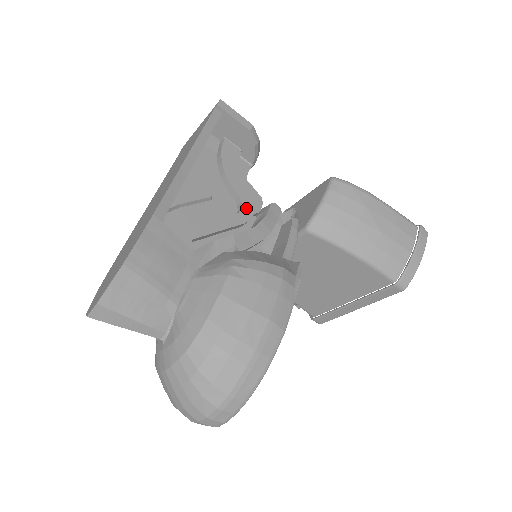
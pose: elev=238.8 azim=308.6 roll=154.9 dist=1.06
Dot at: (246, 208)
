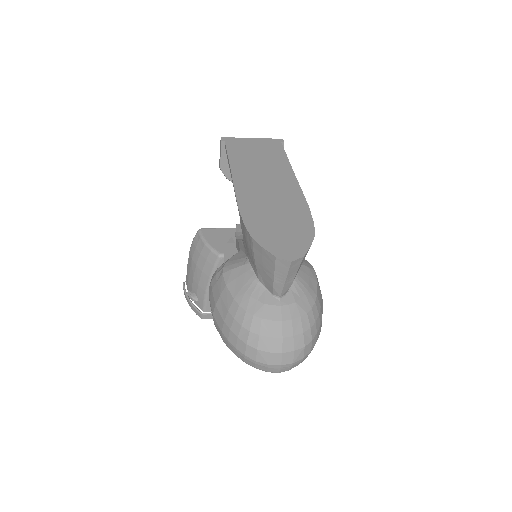
Dot at: occluded
